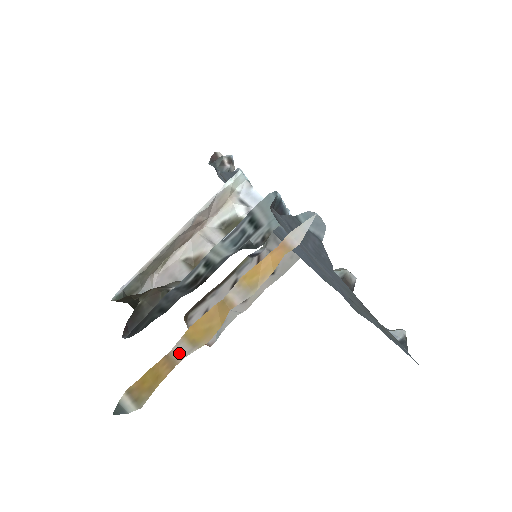
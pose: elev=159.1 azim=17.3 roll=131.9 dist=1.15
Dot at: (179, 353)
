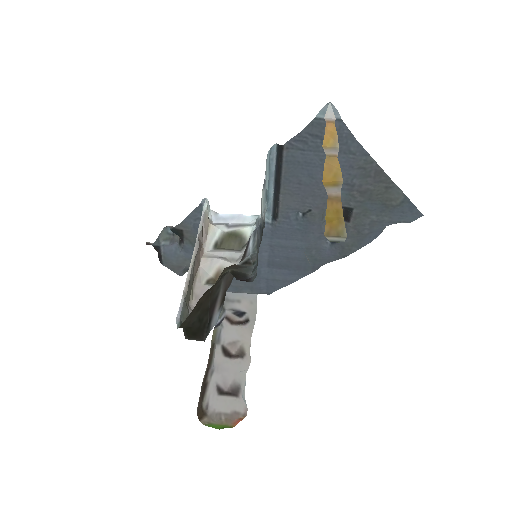
Dot at: (334, 192)
